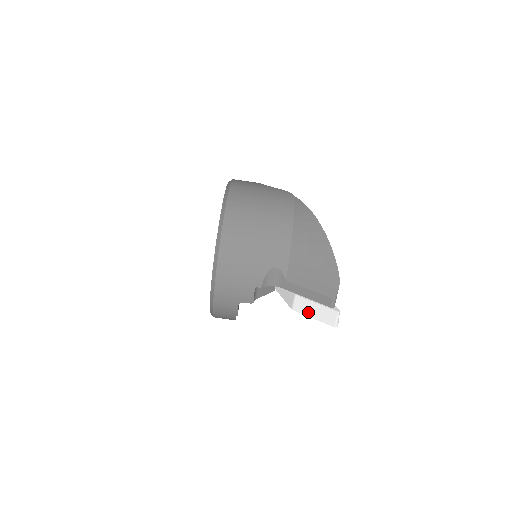
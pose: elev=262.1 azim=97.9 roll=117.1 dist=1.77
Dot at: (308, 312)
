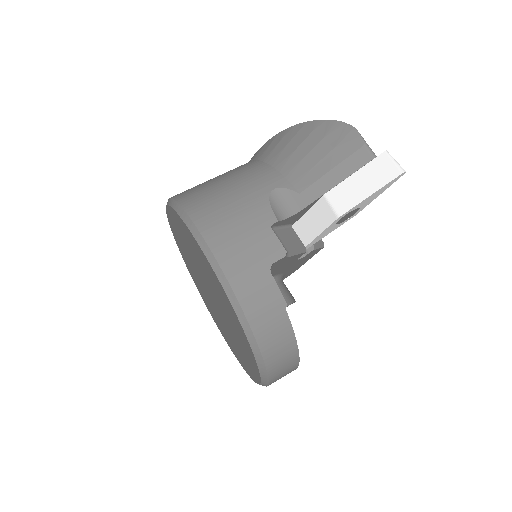
Dot at: (358, 195)
